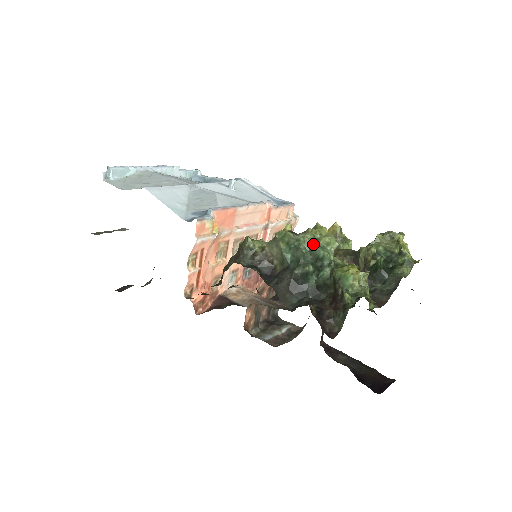
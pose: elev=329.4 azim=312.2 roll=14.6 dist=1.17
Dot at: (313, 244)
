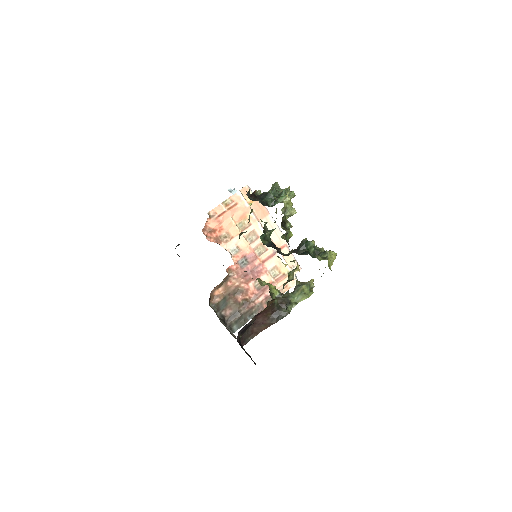
Dot at: occluded
